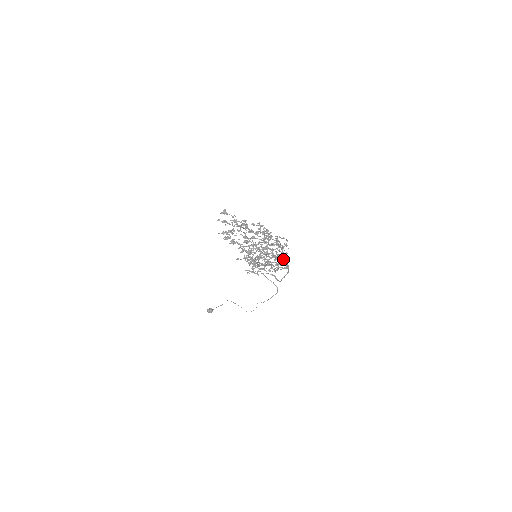
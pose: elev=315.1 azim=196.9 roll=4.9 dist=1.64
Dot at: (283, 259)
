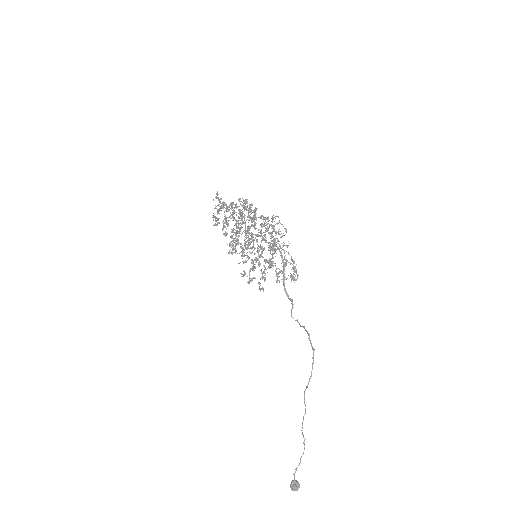
Dot at: (294, 262)
